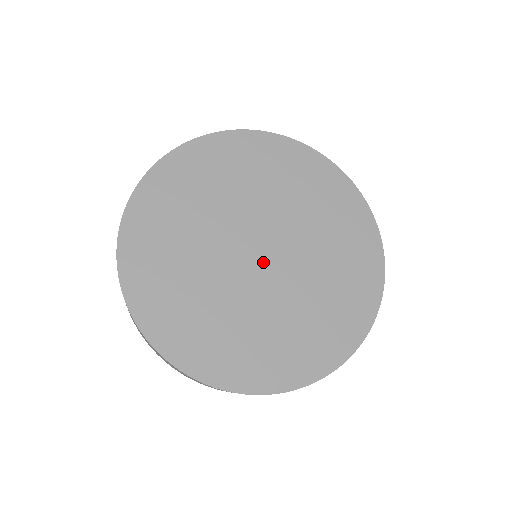
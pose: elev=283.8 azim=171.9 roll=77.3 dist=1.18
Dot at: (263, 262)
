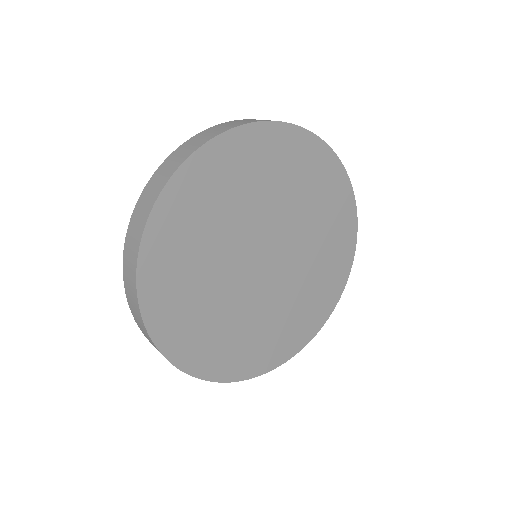
Dot at: (268, 269)
